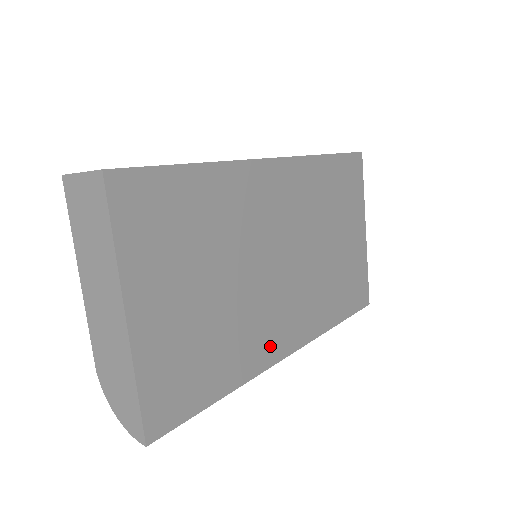
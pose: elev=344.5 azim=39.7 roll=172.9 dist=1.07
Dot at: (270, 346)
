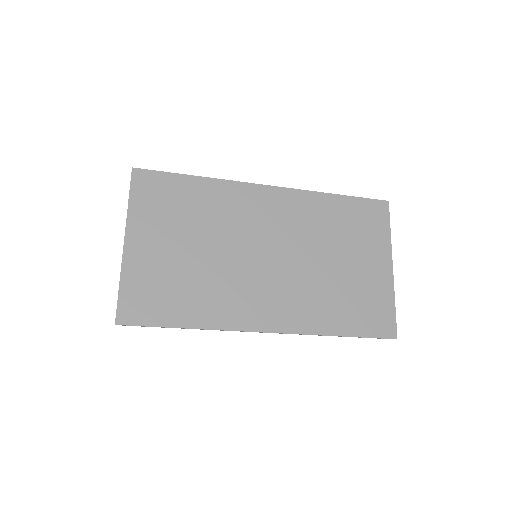
Dot at: (243, 314)
